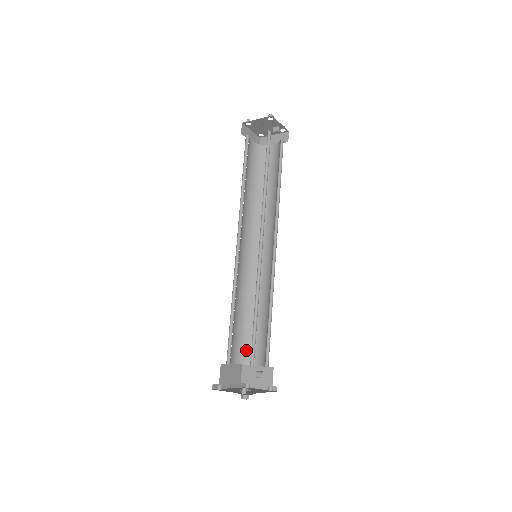
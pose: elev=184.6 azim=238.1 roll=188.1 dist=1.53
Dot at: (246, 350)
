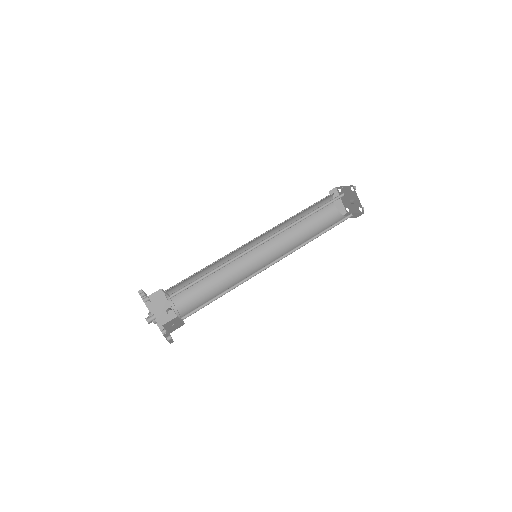
Dot at: (187, 307)
